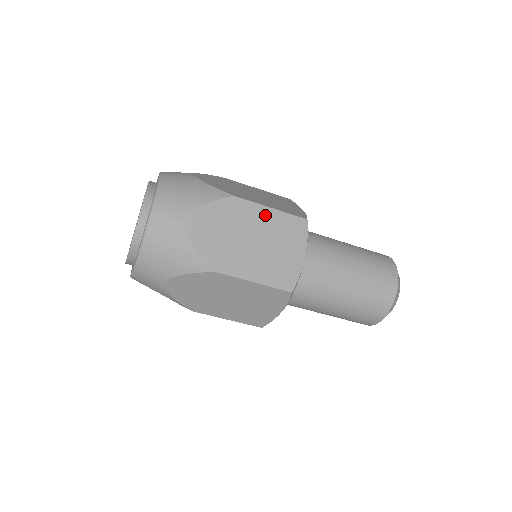
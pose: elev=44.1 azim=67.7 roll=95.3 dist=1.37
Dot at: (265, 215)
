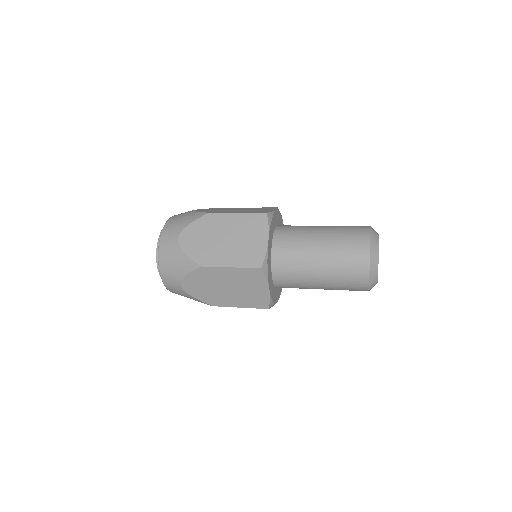
Dot at: (229, 272)
